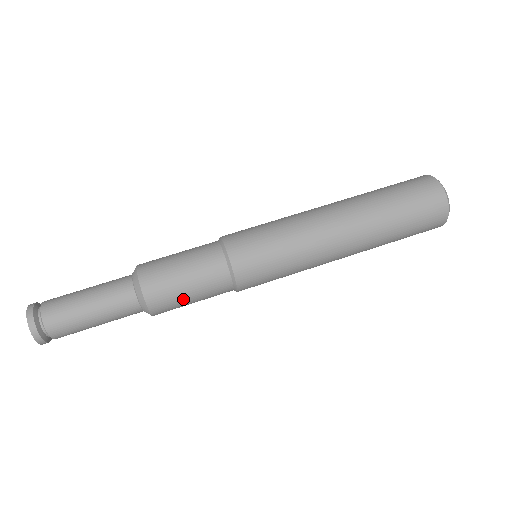
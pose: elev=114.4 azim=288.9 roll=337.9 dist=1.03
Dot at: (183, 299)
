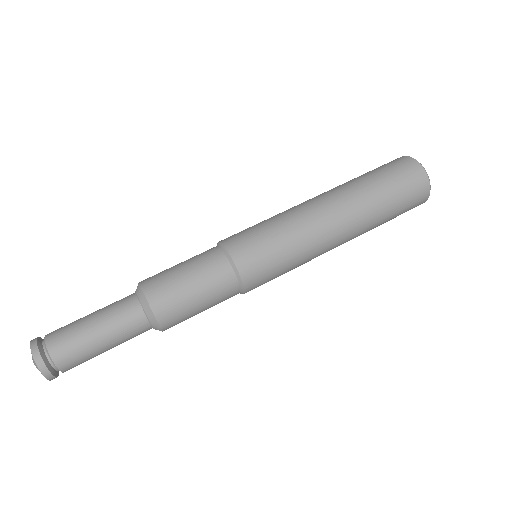
Dot at: (186, 294)
